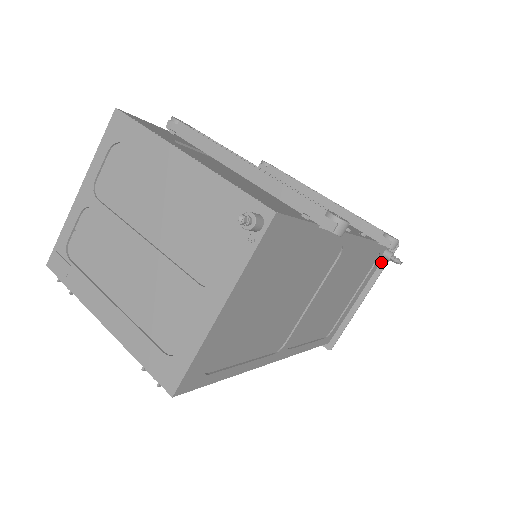
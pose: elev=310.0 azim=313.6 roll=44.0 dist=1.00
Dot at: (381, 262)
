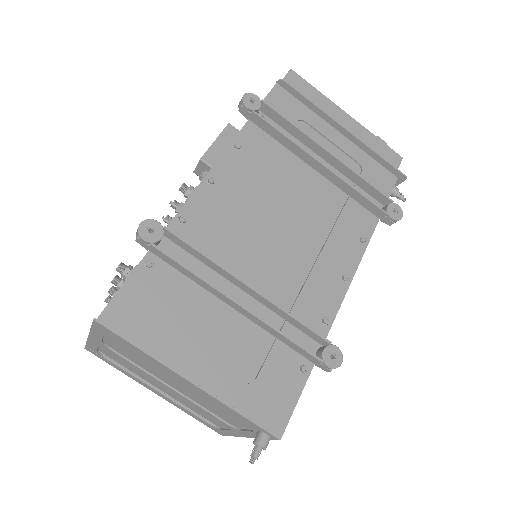
Dot at: occluded
